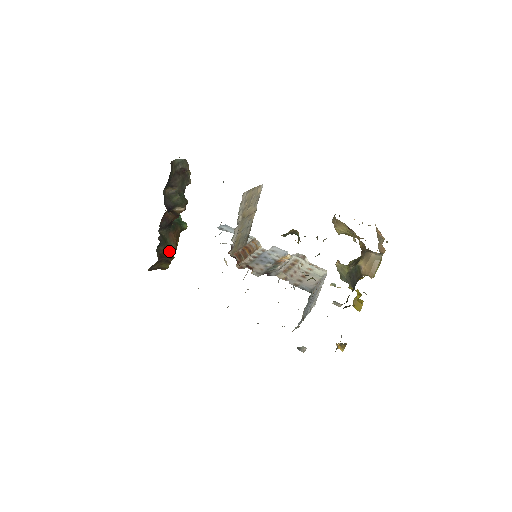
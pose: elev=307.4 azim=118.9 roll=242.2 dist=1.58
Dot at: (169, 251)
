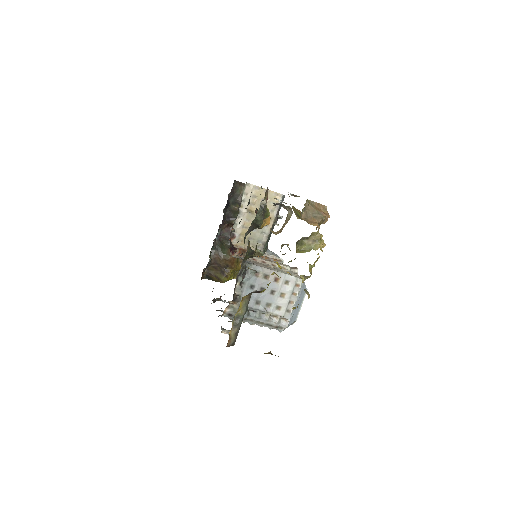
Dot at: (224, 260)
